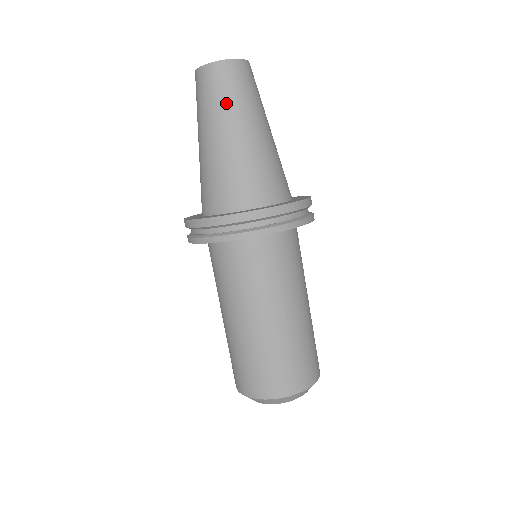
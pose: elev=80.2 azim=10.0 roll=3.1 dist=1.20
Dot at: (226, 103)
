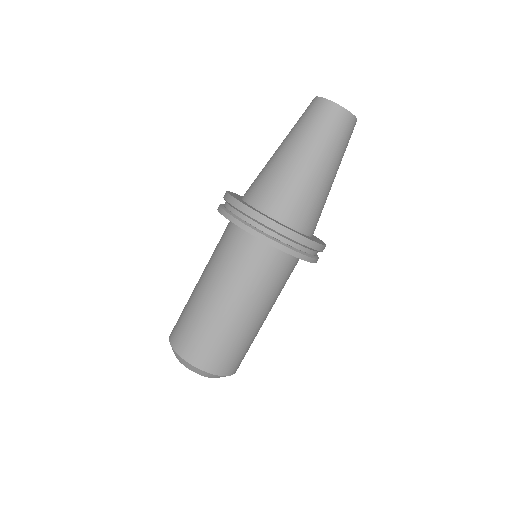
Dot at: (319, 136)
